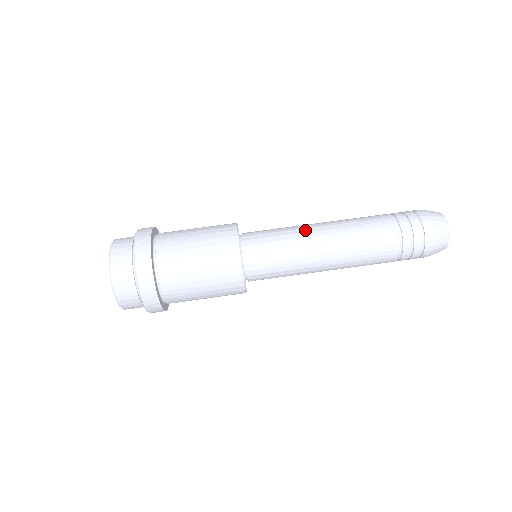
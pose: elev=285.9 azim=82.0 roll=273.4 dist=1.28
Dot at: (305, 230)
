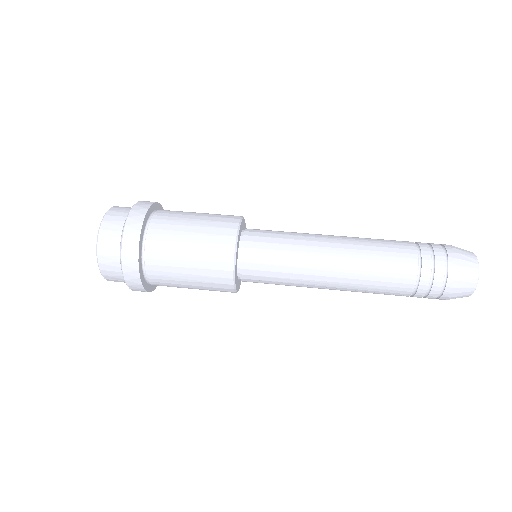
Dot at: occluded
